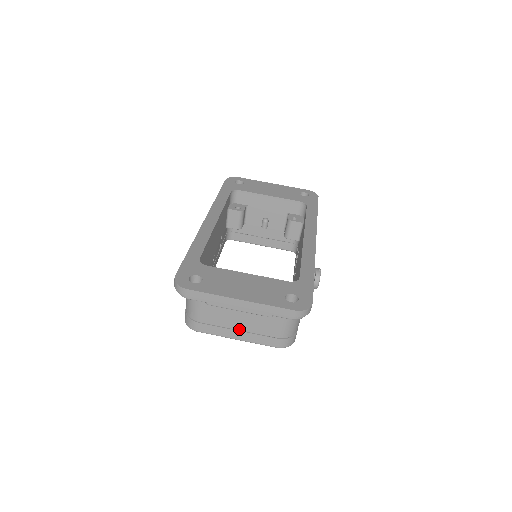
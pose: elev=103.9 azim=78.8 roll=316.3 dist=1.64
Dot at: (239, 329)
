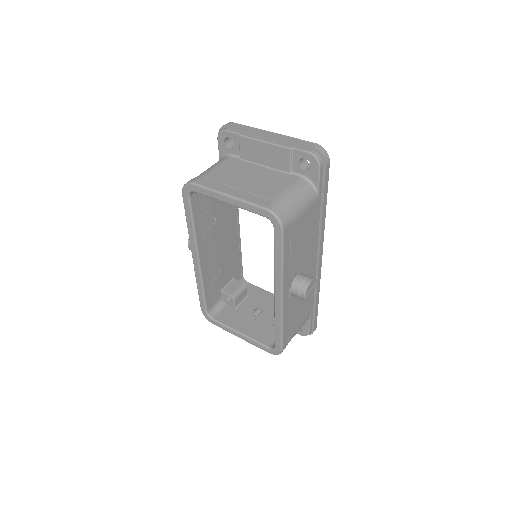
Dot at: (238, 188)
